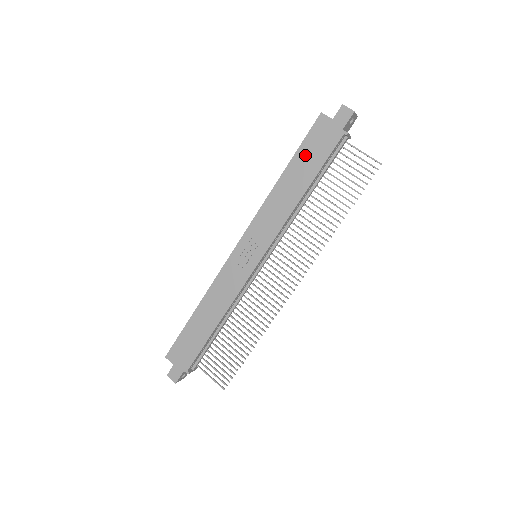
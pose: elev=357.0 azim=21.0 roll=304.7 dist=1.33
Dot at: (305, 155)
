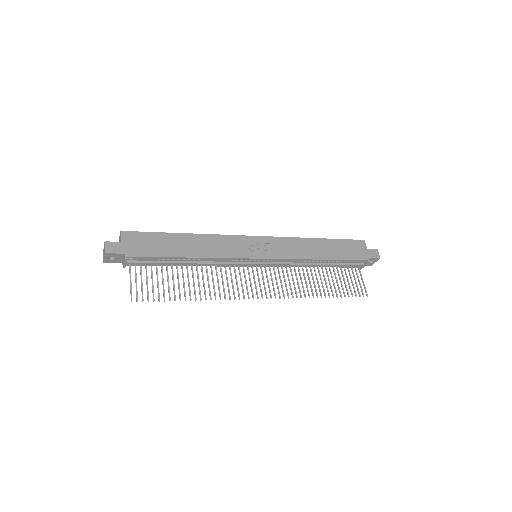
Dot at: (340, 245)
